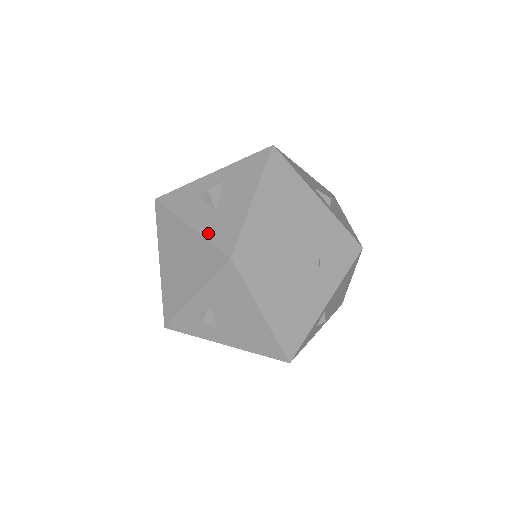
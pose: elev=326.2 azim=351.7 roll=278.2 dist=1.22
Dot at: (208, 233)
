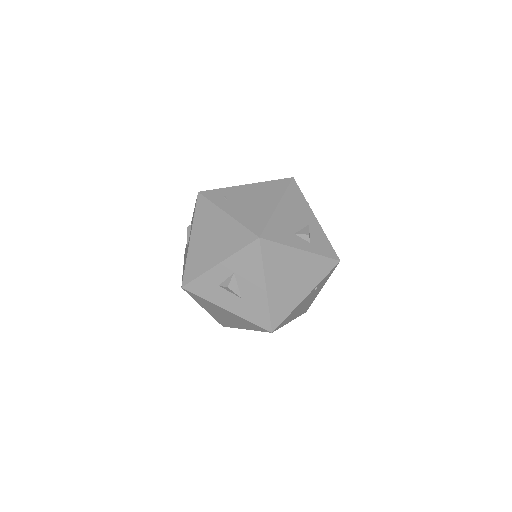
Dot at: (245, 316)
